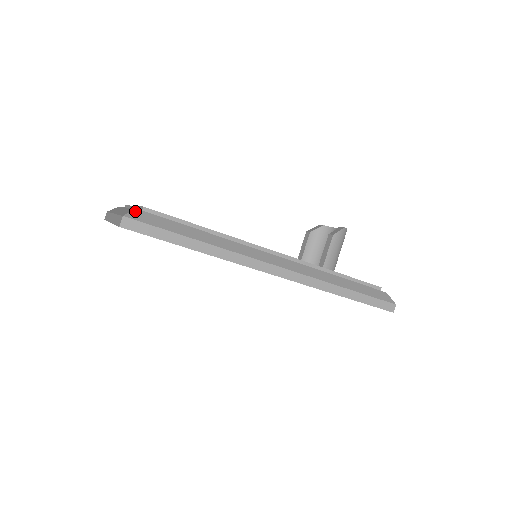
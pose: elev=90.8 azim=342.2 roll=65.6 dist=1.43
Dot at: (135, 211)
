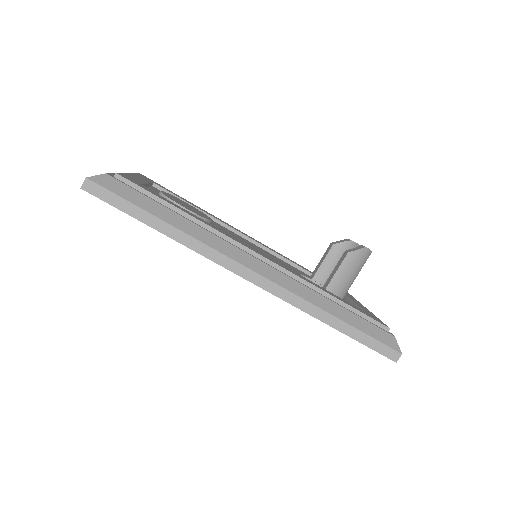
Dot at: (103, 175)
